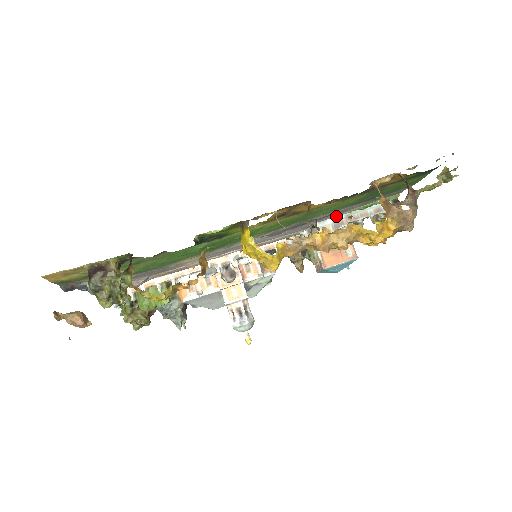
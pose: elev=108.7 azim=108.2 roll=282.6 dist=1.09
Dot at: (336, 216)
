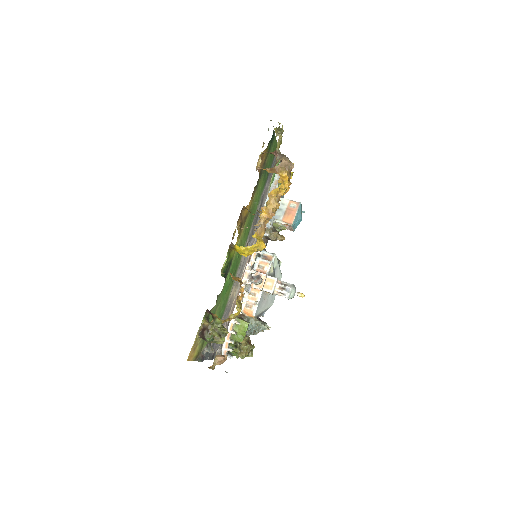
Dot at: (266, 199)
